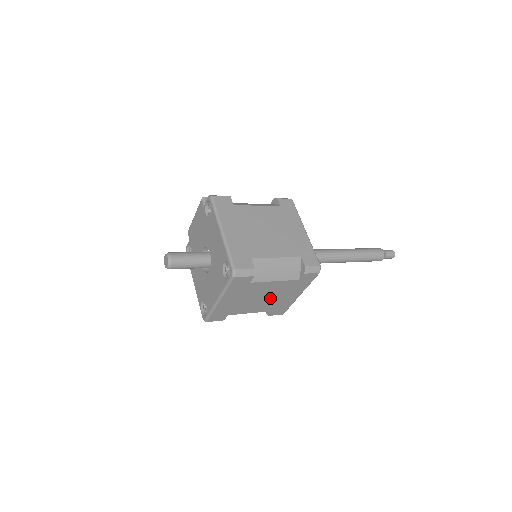
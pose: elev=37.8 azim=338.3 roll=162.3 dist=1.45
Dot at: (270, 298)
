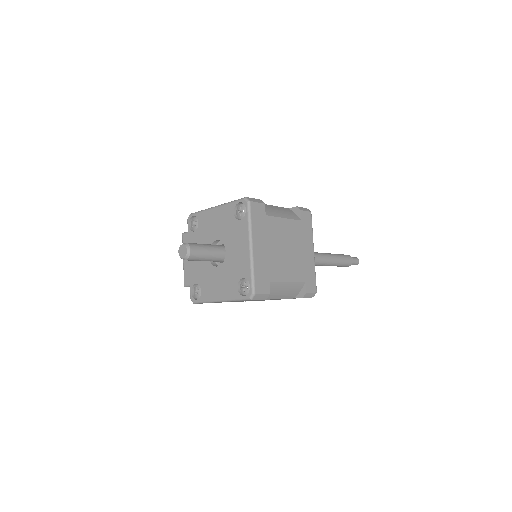
Dot at: (292, 252)
